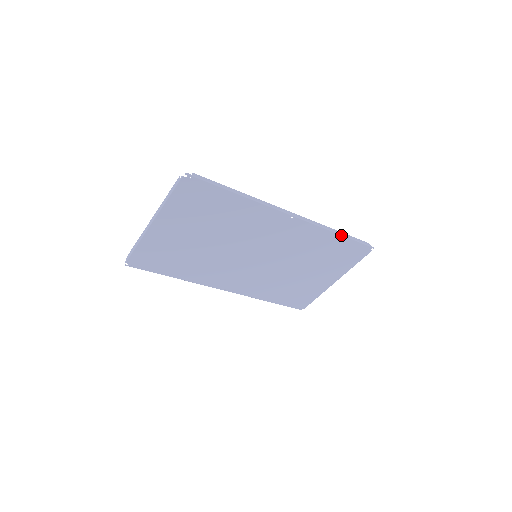
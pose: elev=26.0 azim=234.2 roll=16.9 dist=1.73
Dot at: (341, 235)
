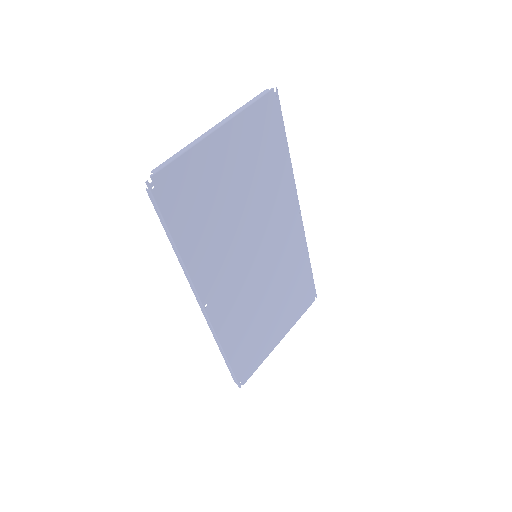
Dot at: (310, 263)
